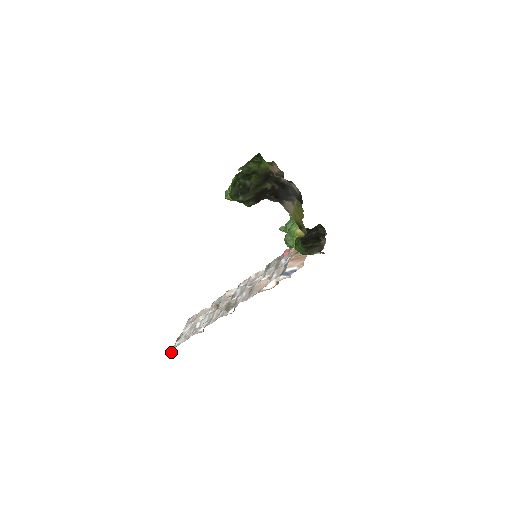
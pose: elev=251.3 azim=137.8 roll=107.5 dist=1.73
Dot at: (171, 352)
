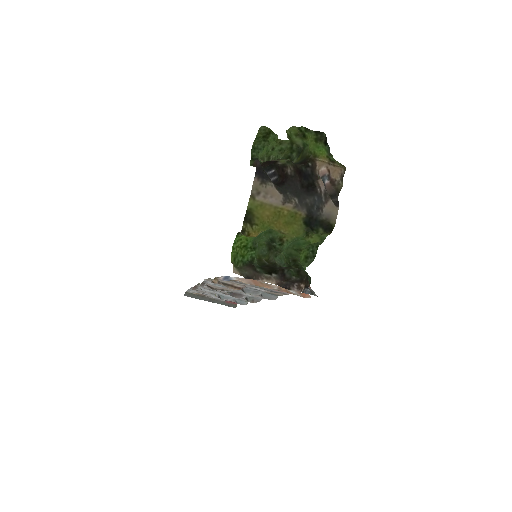
Dot at: (187, 293)
